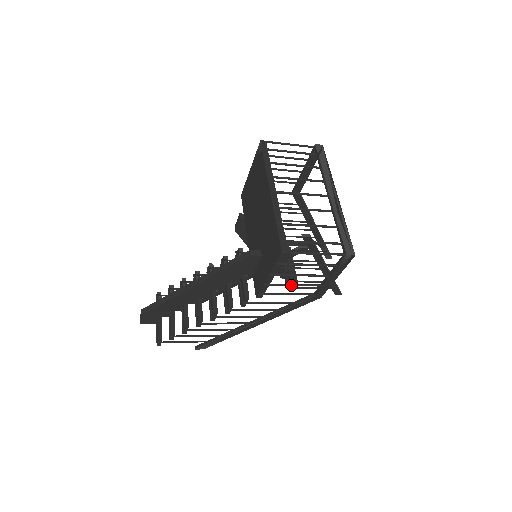
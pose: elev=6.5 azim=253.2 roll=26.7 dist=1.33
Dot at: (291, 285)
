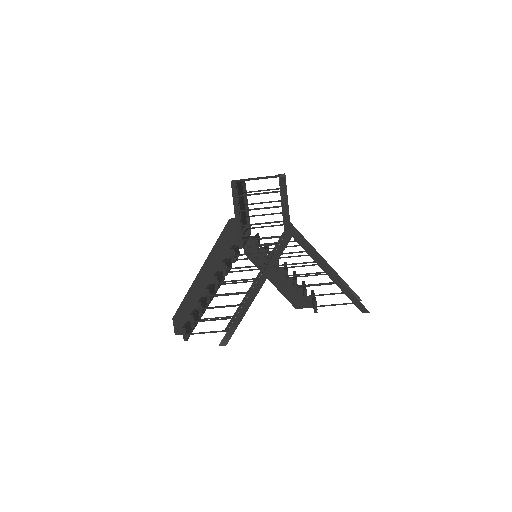
Dot at: (258, 223)
